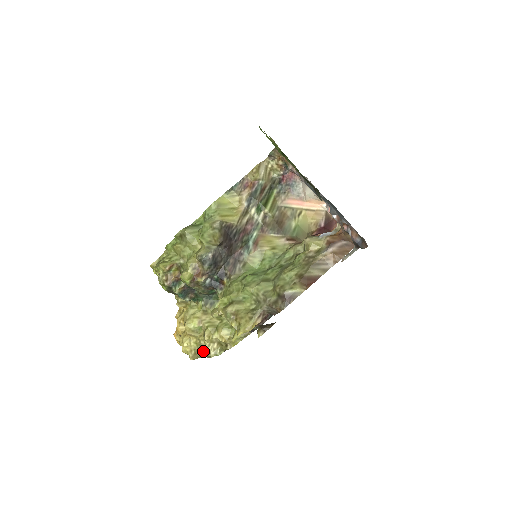
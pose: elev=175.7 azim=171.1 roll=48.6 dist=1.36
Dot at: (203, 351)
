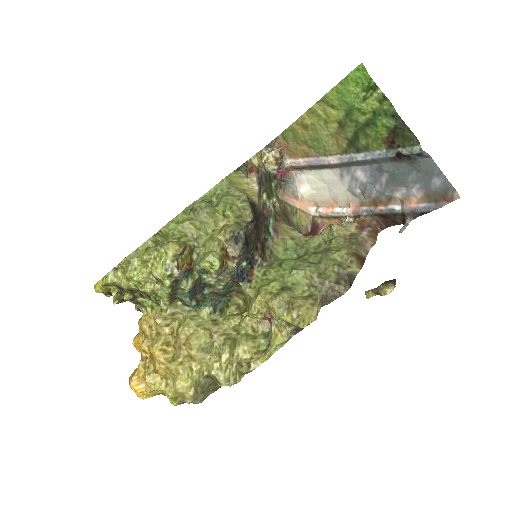
Dot at: (204, 386)
